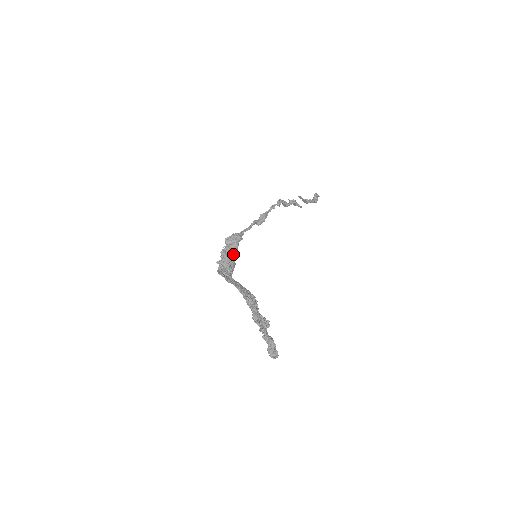
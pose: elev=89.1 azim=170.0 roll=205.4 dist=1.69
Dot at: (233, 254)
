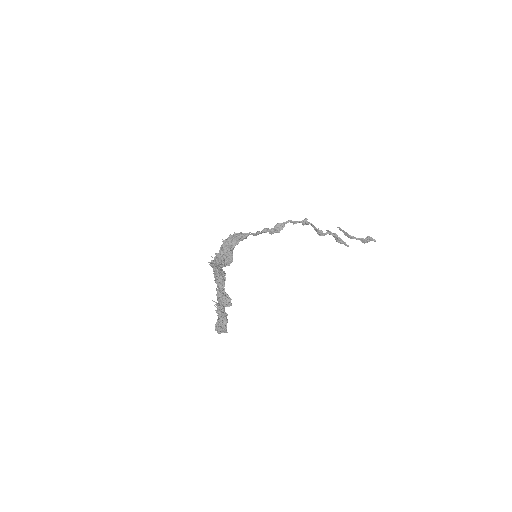
Dot at: (229, 248)
